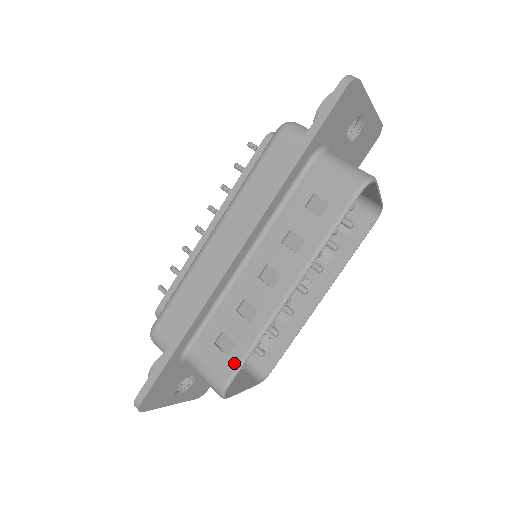
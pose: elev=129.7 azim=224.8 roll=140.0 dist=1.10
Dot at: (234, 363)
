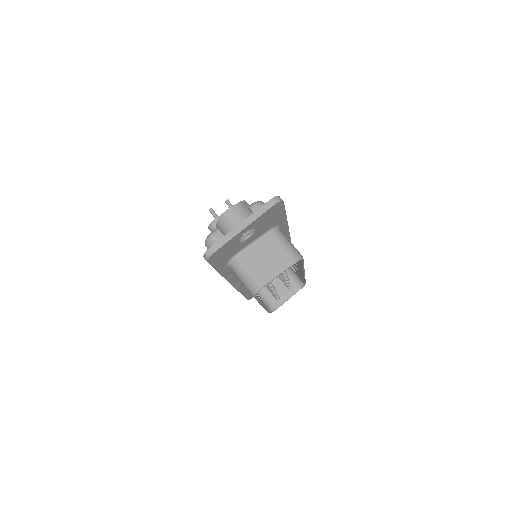
Dot at: occluded
